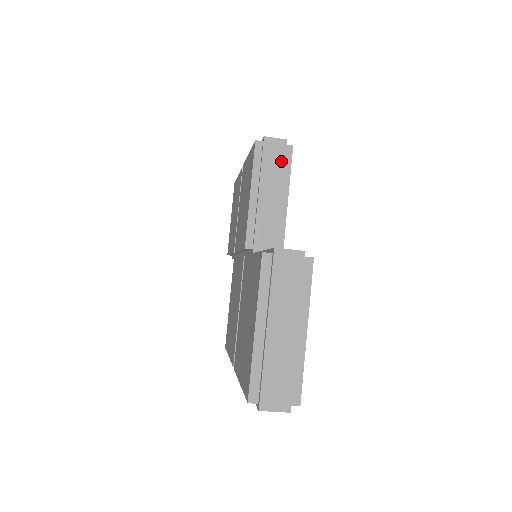
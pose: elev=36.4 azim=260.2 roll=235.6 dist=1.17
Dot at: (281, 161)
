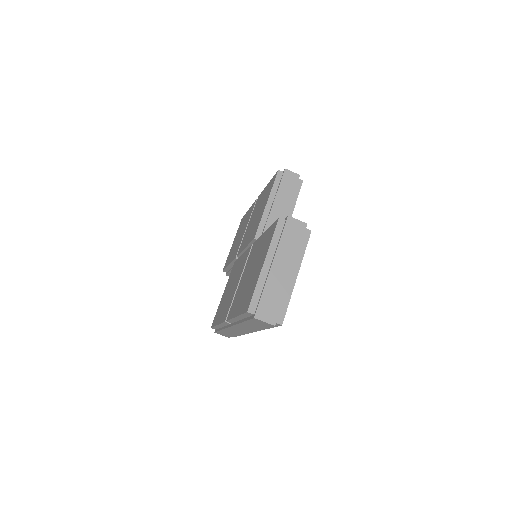
Dot at: (293, 188)
